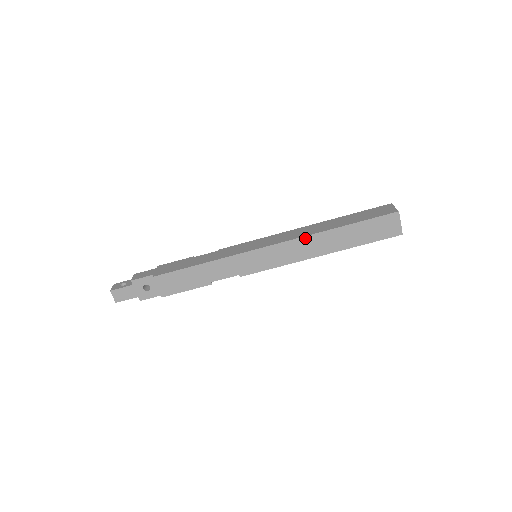
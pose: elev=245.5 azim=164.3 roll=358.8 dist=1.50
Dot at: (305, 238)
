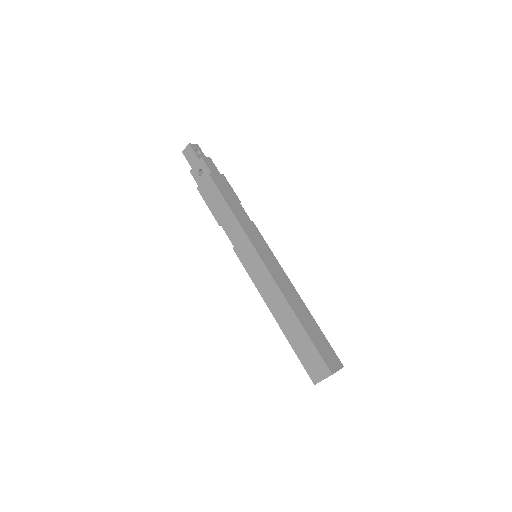
Dot at: (281, 294)
